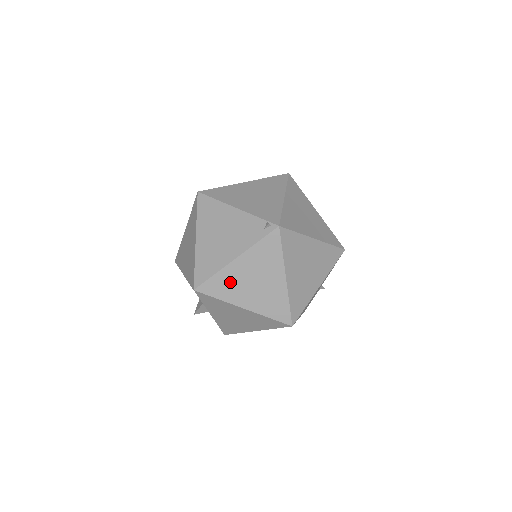
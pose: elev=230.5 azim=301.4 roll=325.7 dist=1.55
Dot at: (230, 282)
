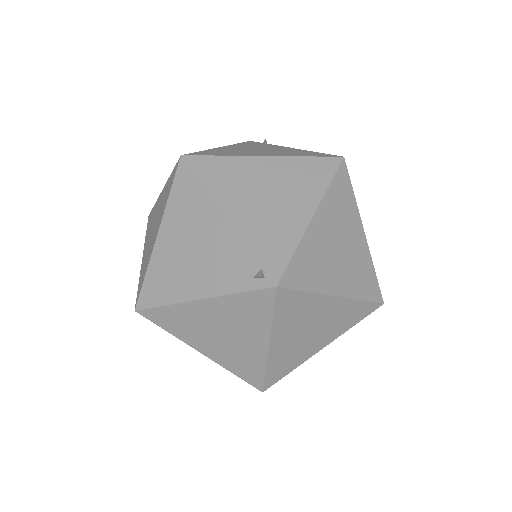
Dot at: (187, 321)
